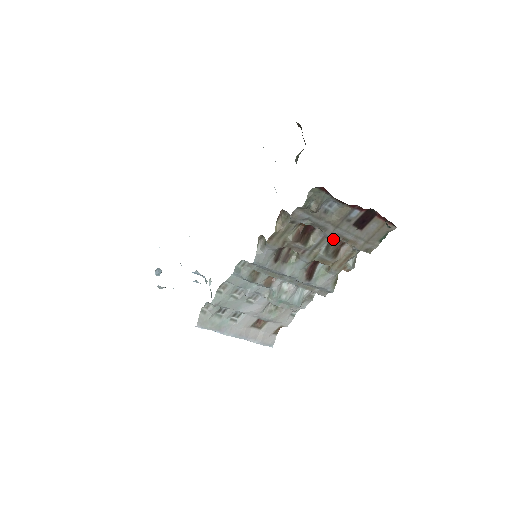
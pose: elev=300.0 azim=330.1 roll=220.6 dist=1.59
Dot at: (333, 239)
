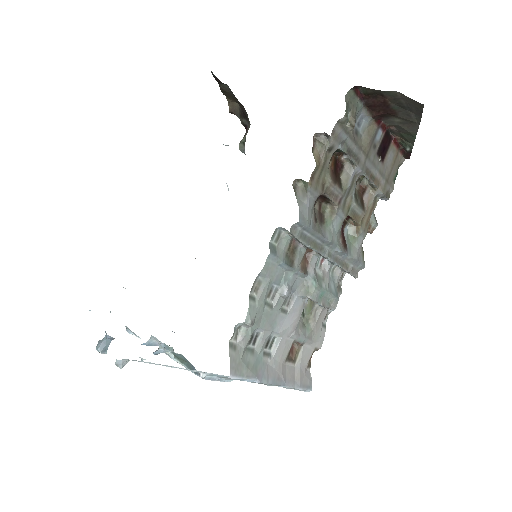
Dot at: occluded
